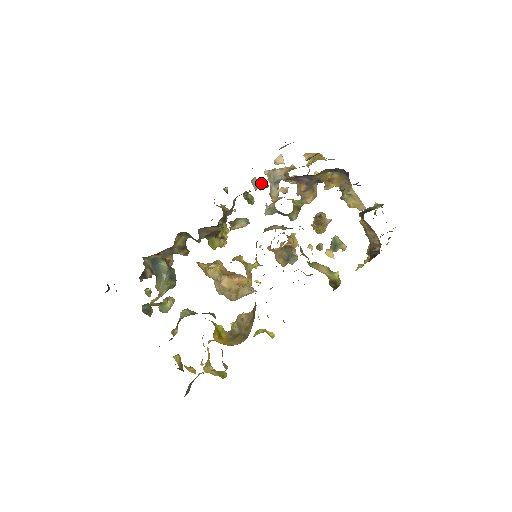
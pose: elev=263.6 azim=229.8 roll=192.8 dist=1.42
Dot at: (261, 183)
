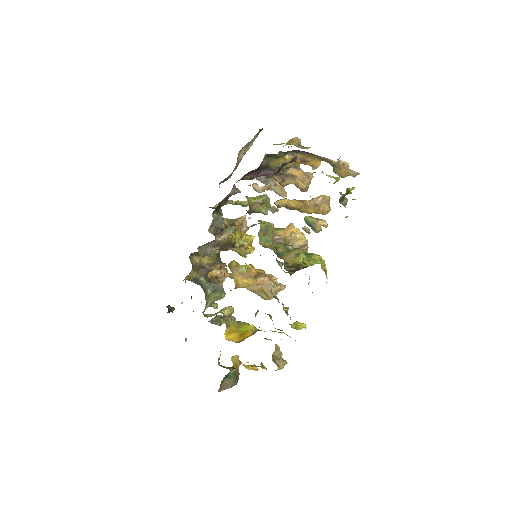
Dot at: (263, 186)
